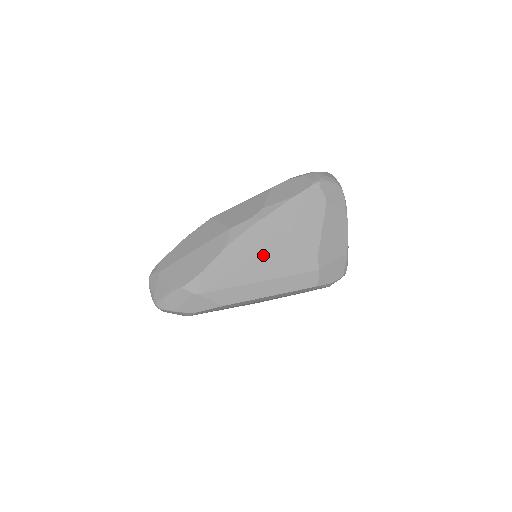
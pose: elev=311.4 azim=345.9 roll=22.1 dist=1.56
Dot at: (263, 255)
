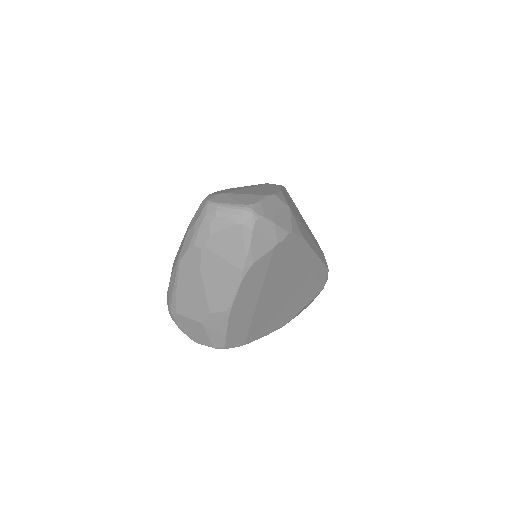
Dot at: (299, 214)
